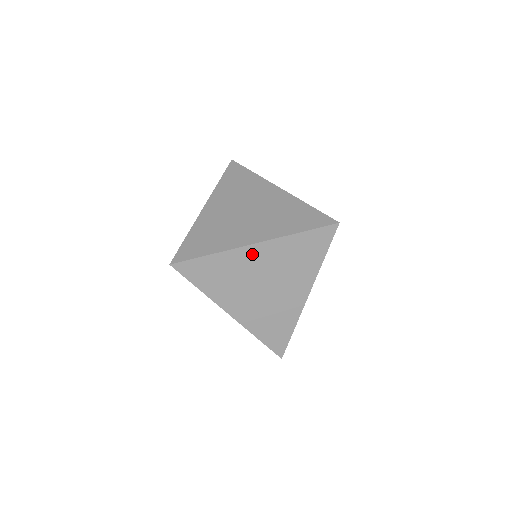
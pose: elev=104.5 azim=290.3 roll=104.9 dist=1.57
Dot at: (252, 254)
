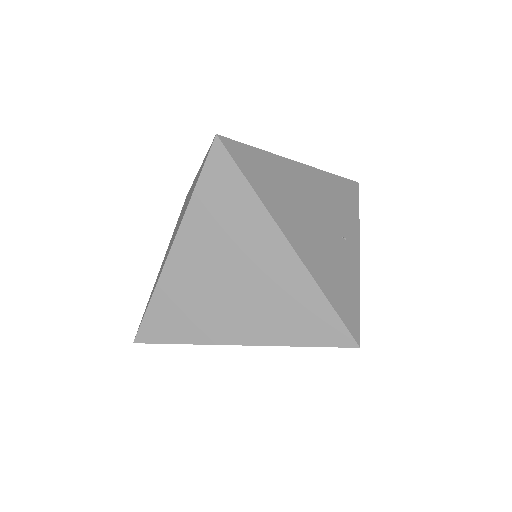
Dot at: (181, 261)
